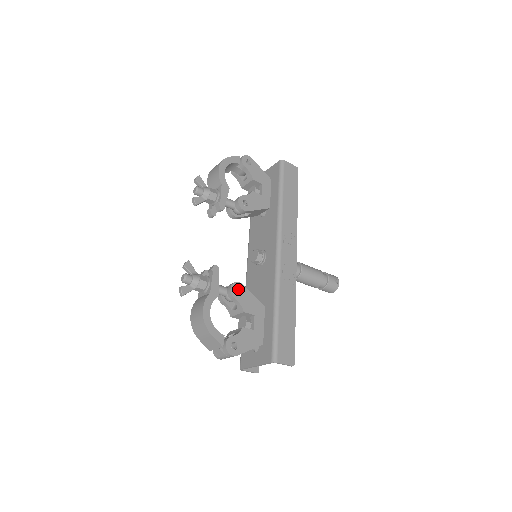
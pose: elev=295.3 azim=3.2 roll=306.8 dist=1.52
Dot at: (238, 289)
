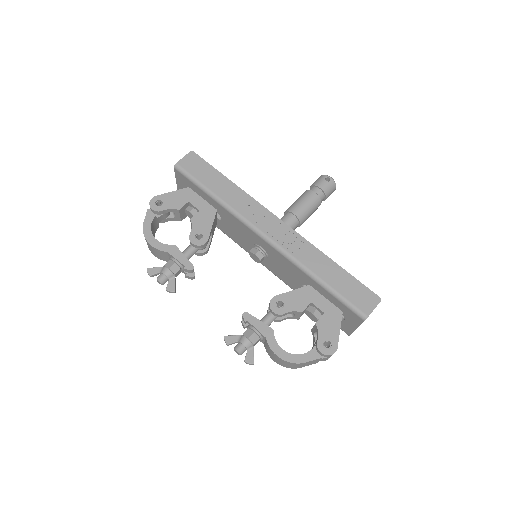
Dot at: (278, 303)
